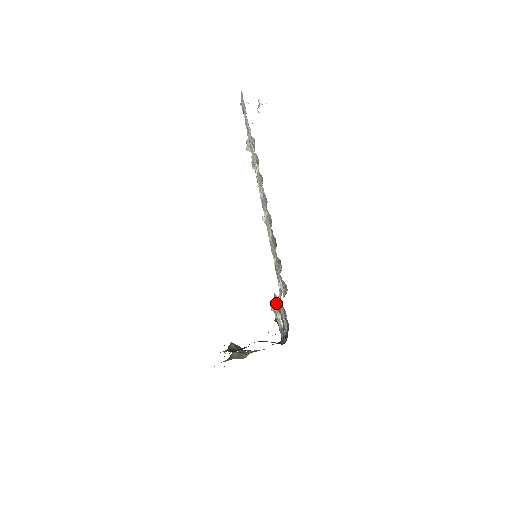
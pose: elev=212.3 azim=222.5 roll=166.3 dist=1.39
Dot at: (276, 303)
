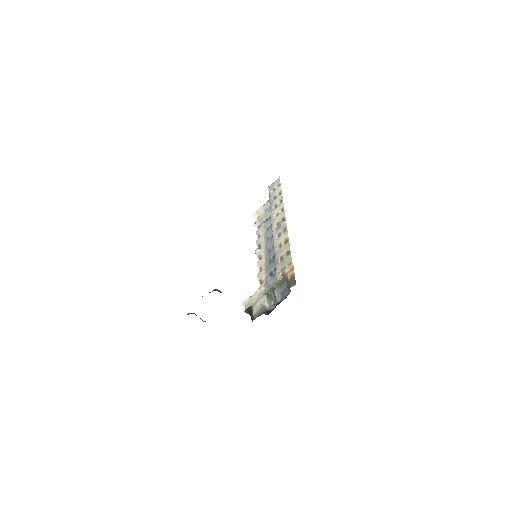
Dot at: (264, 290)
